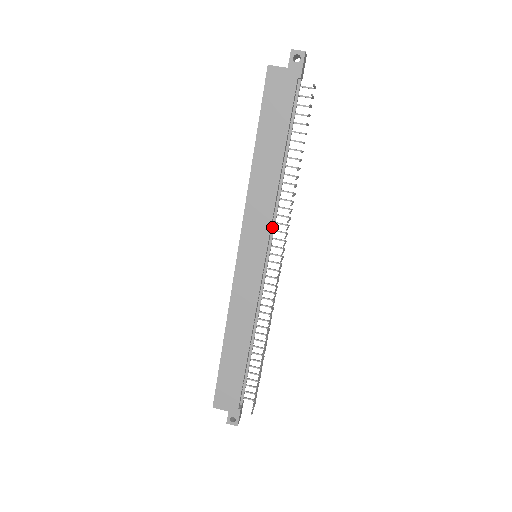
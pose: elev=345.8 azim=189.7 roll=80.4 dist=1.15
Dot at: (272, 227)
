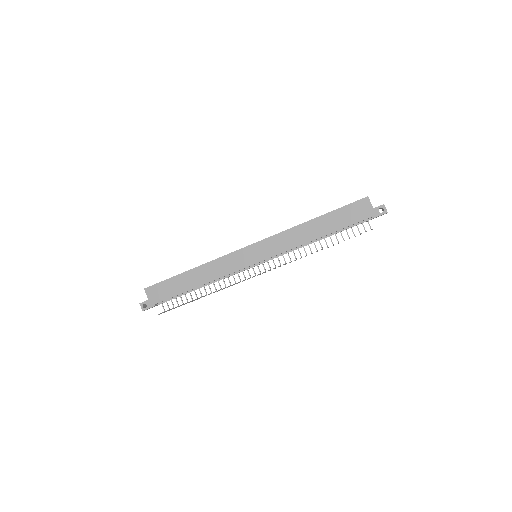
Dot at: (279, 255)
